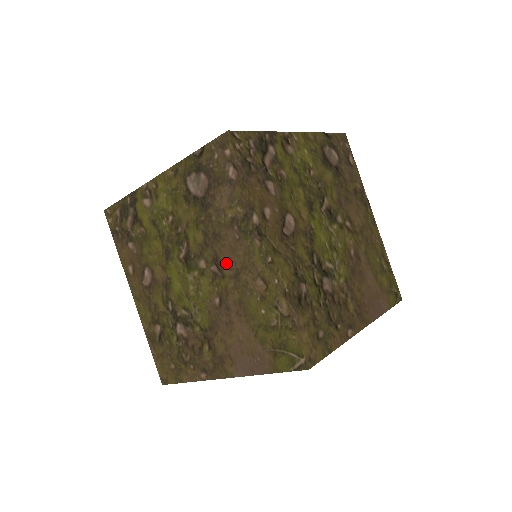
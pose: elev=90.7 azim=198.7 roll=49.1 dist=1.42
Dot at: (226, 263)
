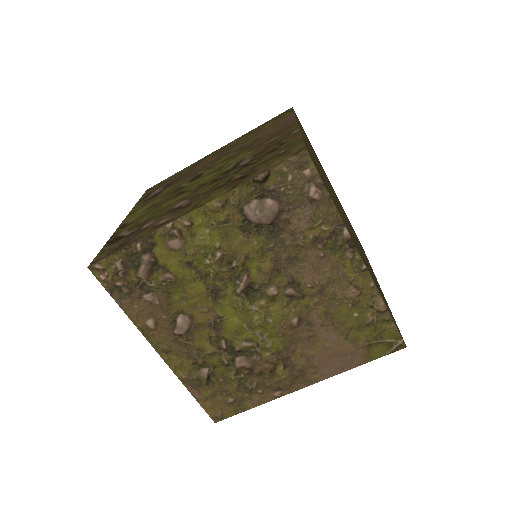
Dot at: (307, 283)
